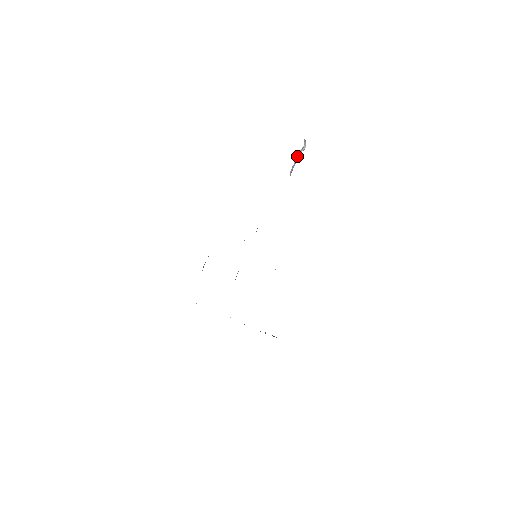
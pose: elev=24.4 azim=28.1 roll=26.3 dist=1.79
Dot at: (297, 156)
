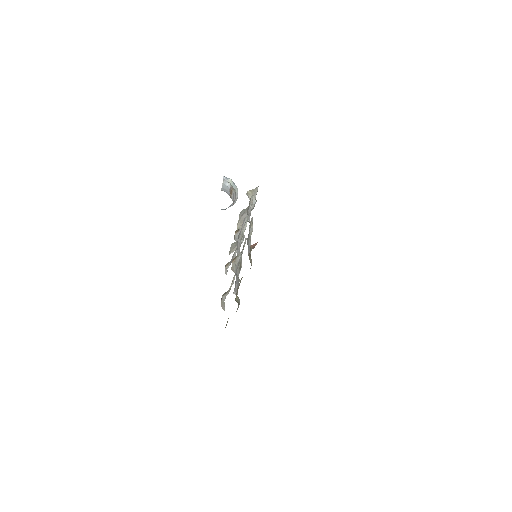
Dot at: (223, 184)
